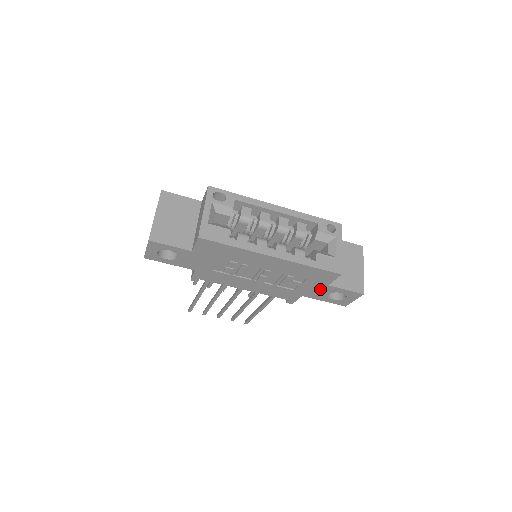
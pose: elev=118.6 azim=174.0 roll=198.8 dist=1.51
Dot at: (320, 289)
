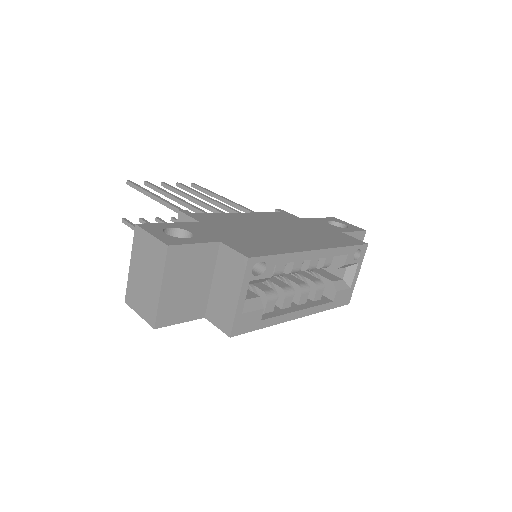
Dot at: occluded
